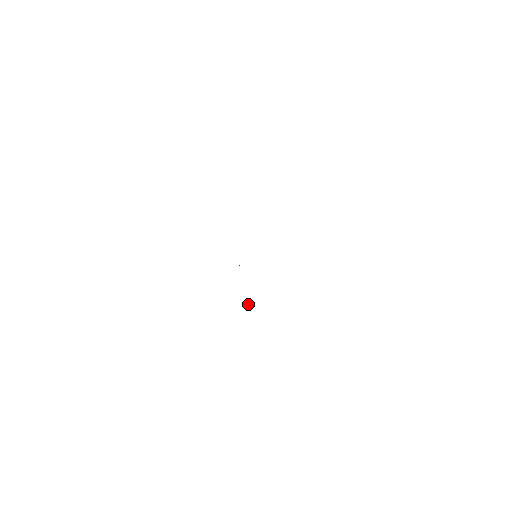
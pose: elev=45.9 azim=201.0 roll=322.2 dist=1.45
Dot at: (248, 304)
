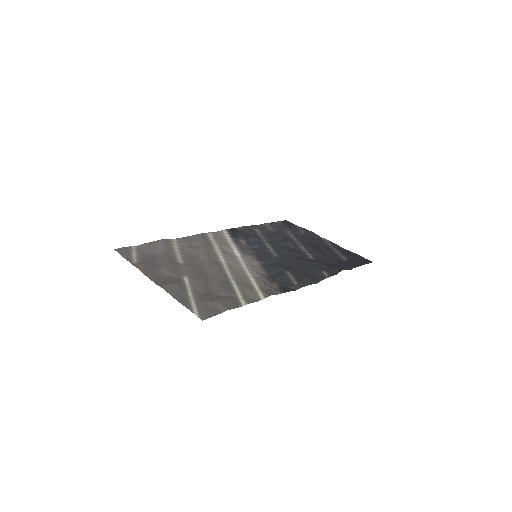
Dot at: (280, 223)
